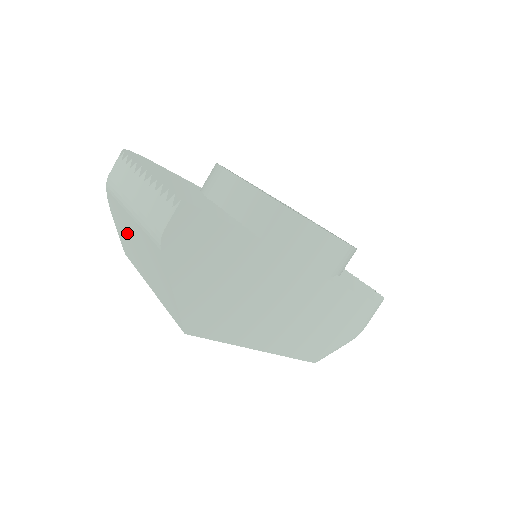
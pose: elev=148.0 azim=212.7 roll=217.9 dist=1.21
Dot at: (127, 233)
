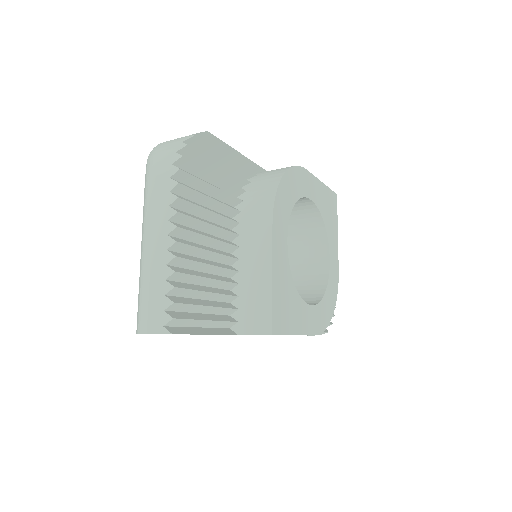
Dot at: (143, 215)
